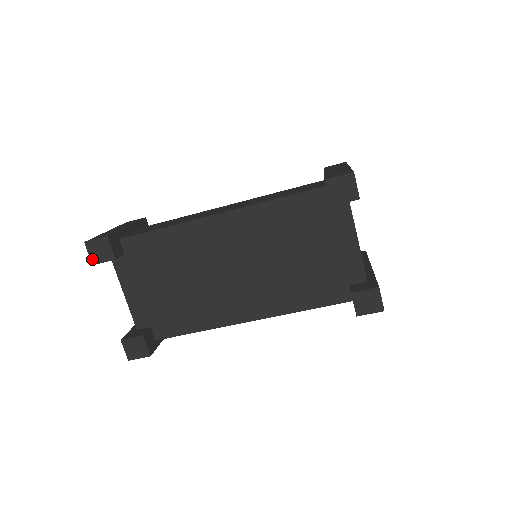
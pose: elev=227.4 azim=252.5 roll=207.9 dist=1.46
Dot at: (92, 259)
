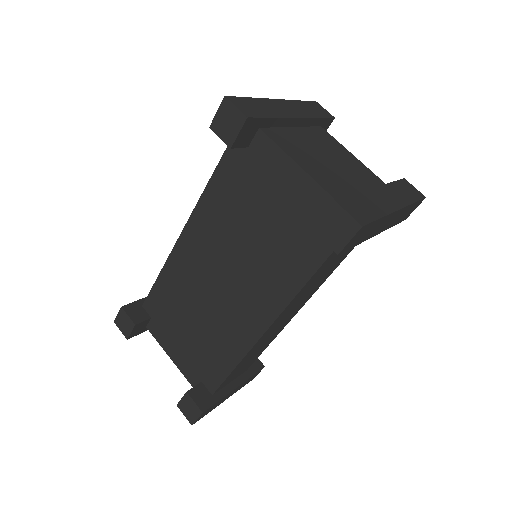
Dot at: (124, 334)
